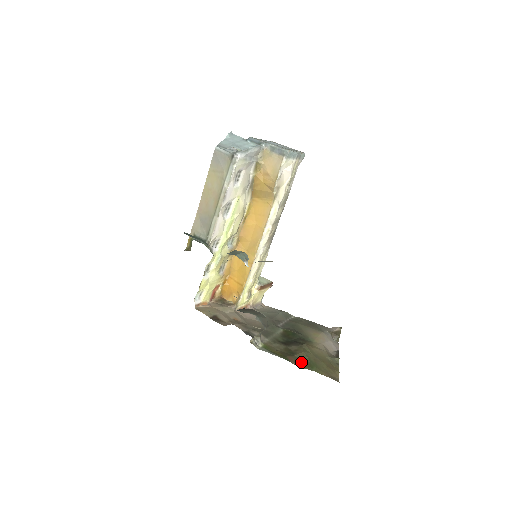
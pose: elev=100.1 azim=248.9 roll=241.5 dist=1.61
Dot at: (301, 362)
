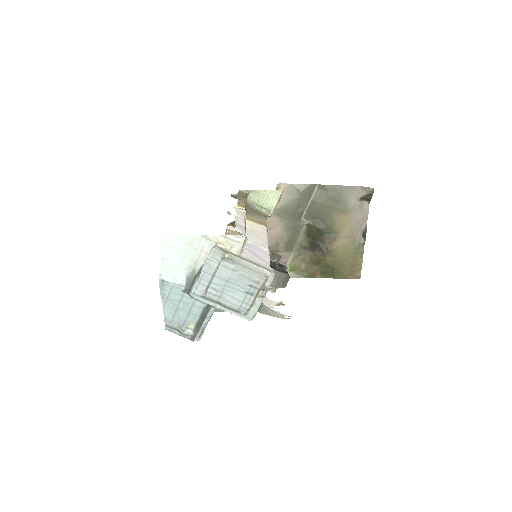
Dot at: (325, 273)
